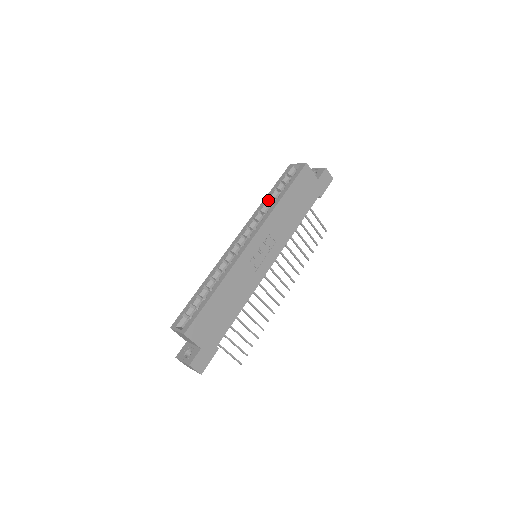
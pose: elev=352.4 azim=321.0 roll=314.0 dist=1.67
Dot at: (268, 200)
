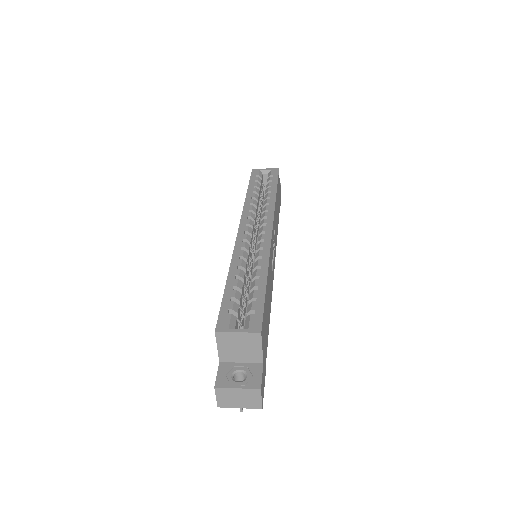
Dot at: (255, 195)
